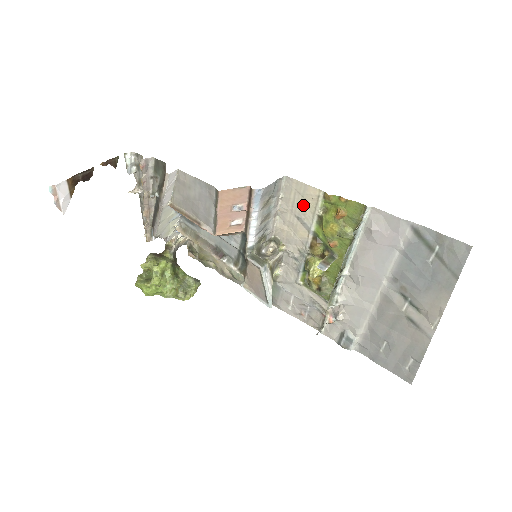
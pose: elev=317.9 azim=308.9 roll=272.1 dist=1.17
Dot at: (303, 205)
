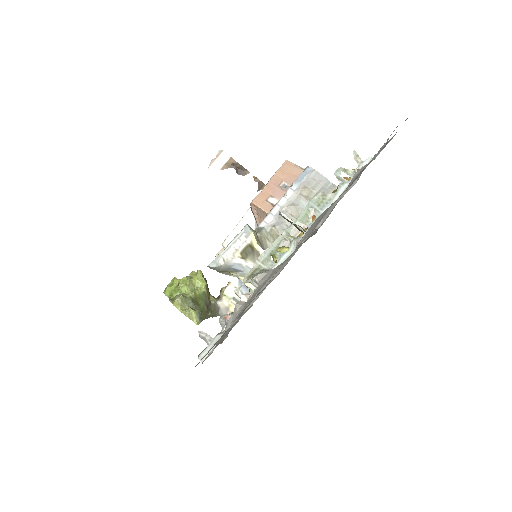
Dot at: occluded
